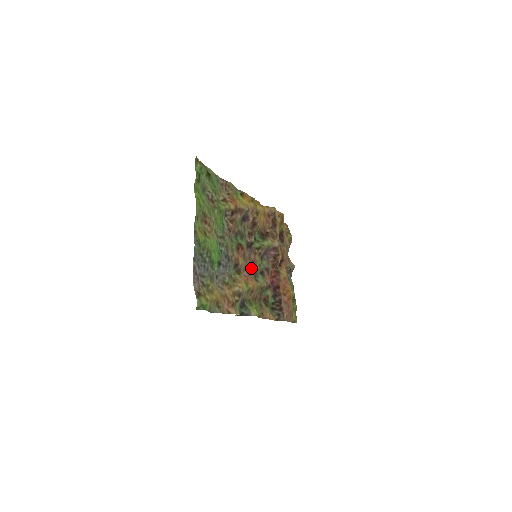
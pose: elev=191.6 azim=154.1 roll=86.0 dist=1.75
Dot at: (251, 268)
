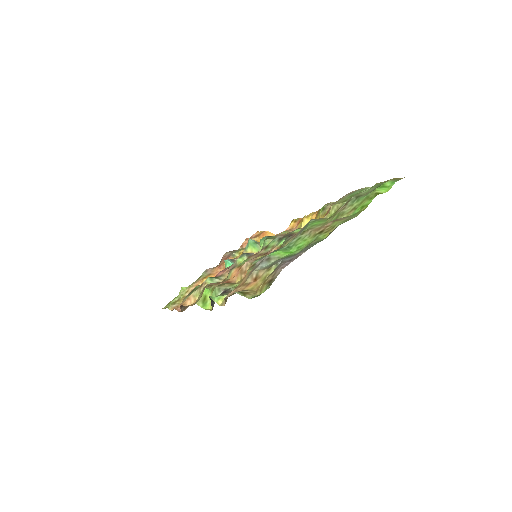
Dot at: (244, 261)
